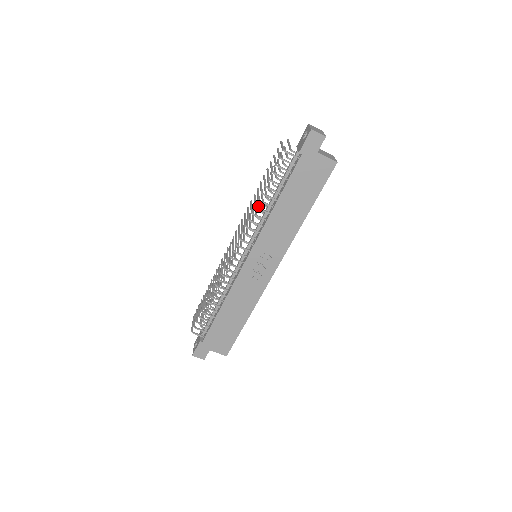
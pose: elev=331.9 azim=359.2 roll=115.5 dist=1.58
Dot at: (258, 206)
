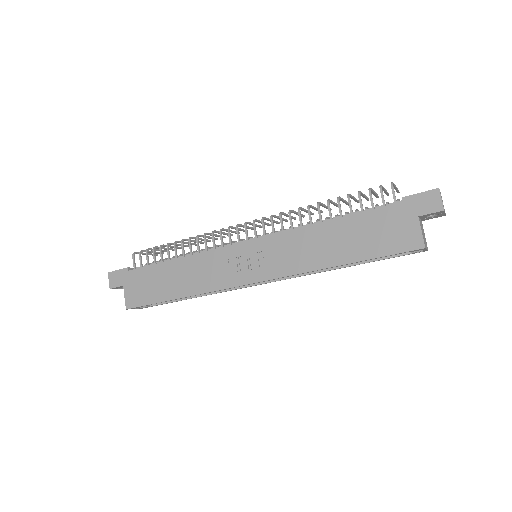
Dot at: occluded
